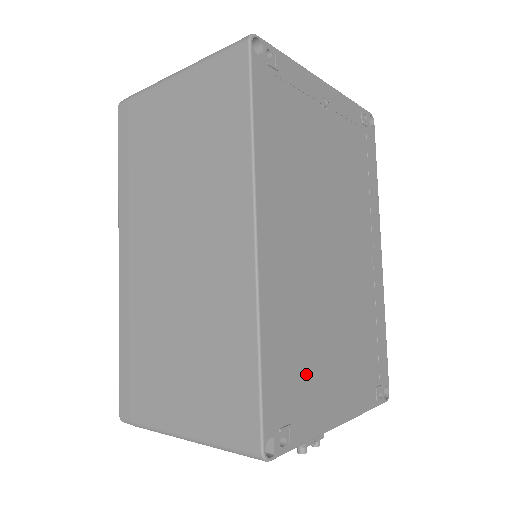
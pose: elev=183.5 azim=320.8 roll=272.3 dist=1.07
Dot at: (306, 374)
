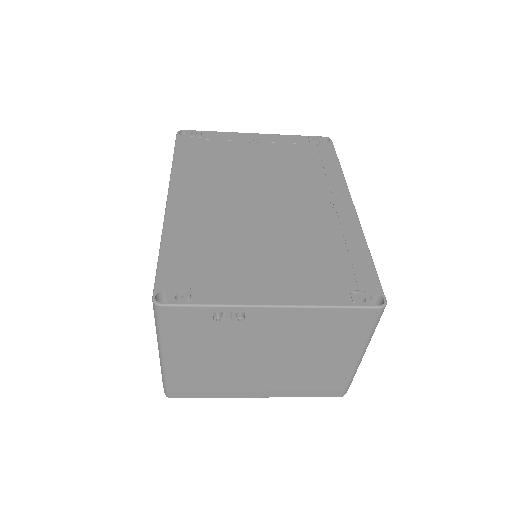
Dot at: (217, 264)
